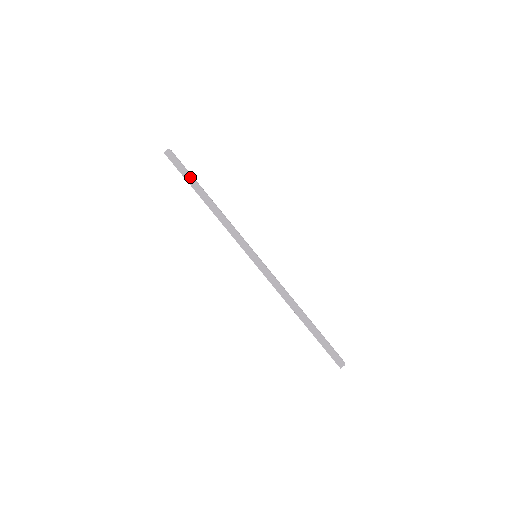
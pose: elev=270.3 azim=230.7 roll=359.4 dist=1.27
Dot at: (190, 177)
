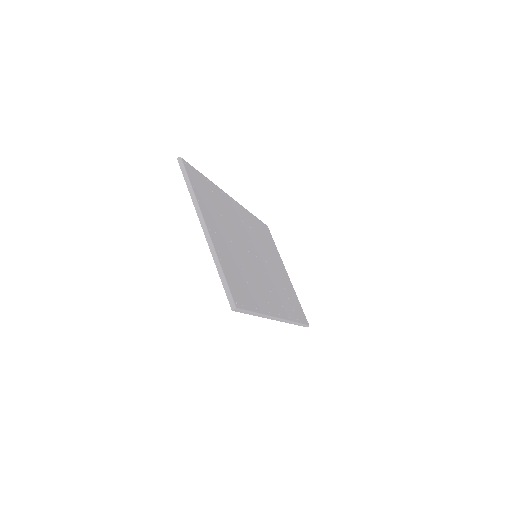
Dot at: (186, 174)
